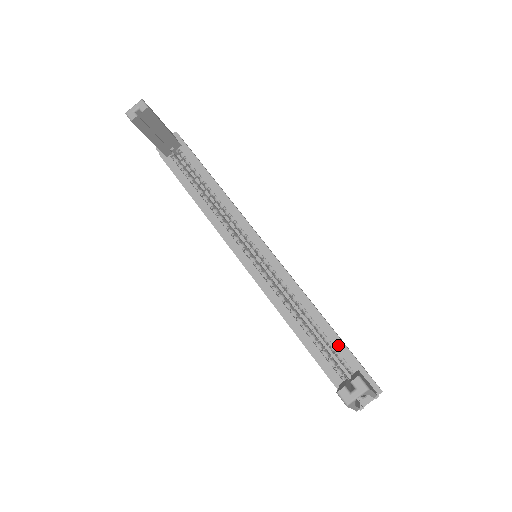
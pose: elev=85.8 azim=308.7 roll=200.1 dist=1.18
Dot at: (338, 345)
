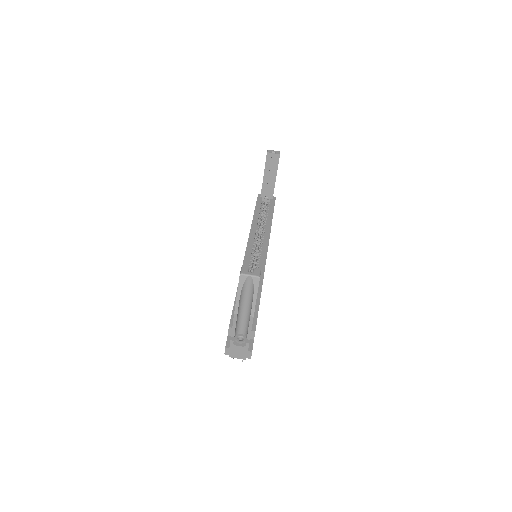
Dot at: (255, 308)
